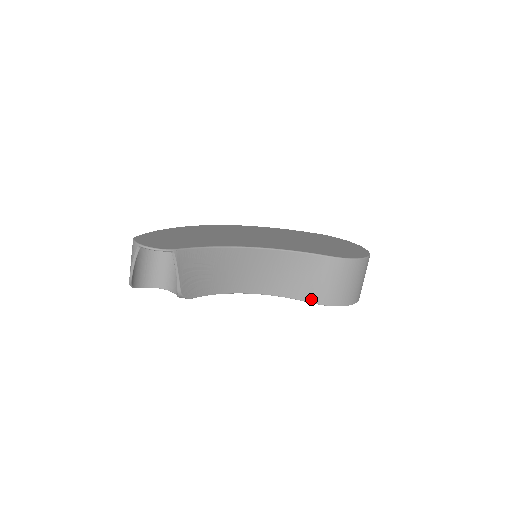
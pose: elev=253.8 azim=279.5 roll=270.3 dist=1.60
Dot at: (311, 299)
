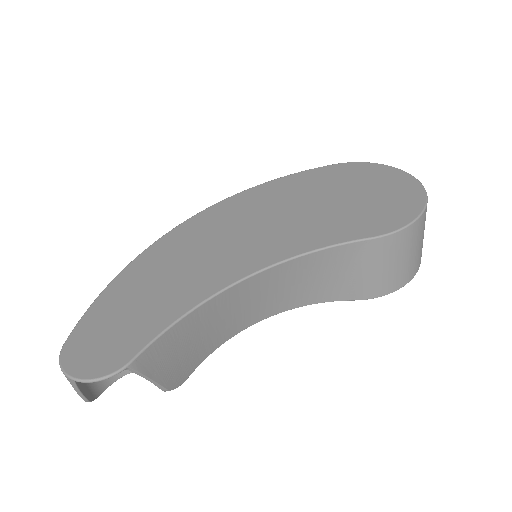
Dot at: (356, 296)
